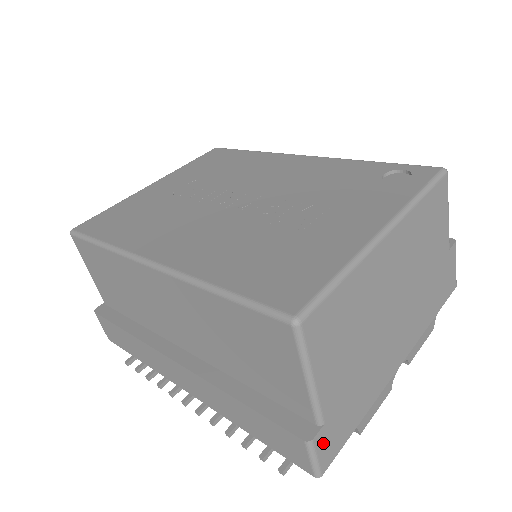
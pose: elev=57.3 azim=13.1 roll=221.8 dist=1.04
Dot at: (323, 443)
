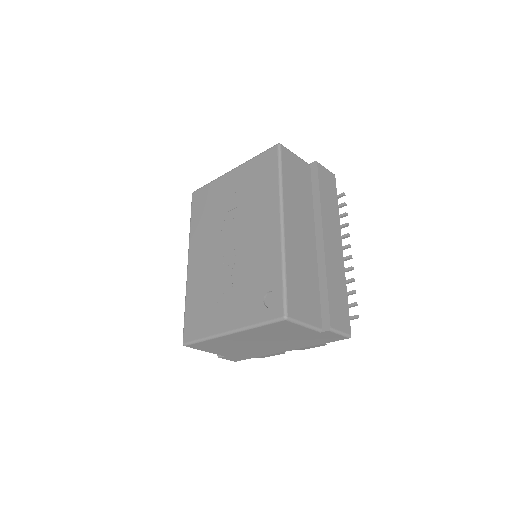
Dot at: (228, 358)
